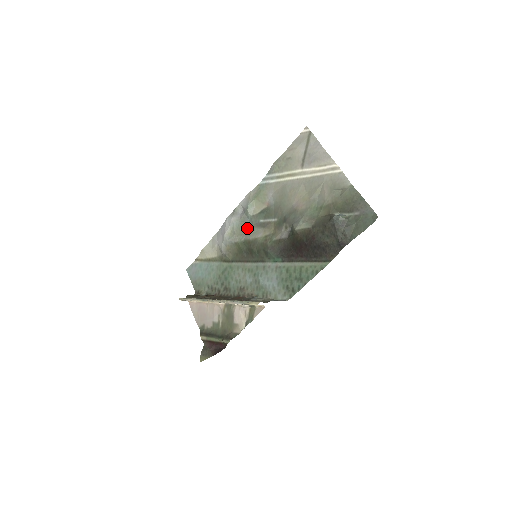
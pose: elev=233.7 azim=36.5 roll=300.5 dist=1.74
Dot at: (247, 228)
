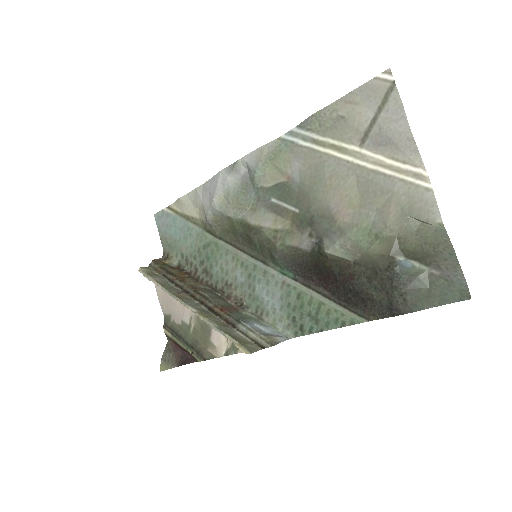
Dot at: (249, 201)
